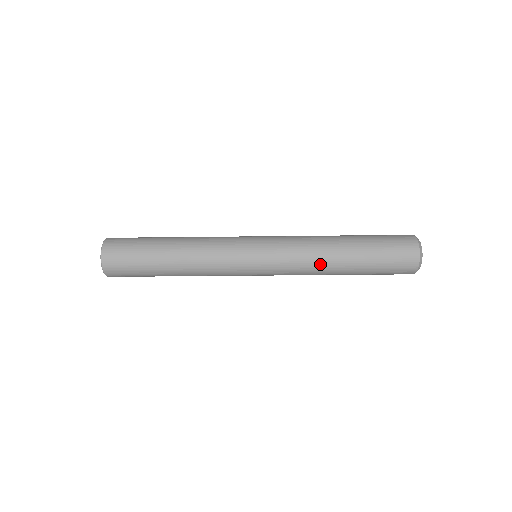
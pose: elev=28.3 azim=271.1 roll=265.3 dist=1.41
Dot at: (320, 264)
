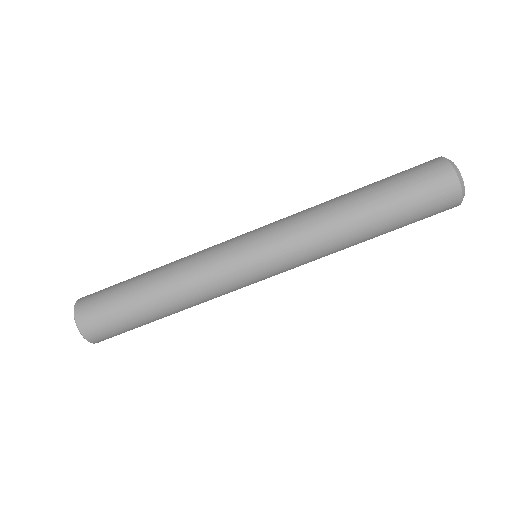
Dot at: (323, 207)
